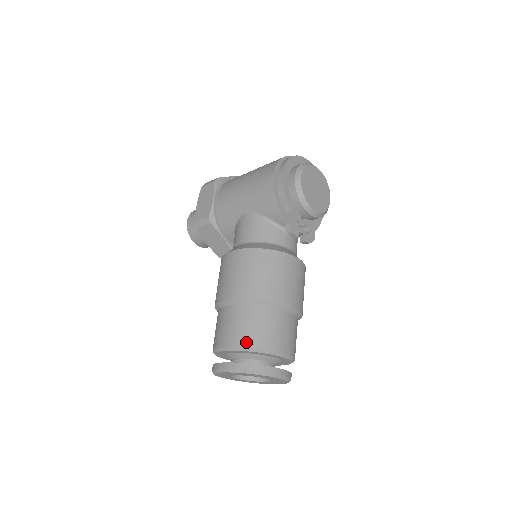
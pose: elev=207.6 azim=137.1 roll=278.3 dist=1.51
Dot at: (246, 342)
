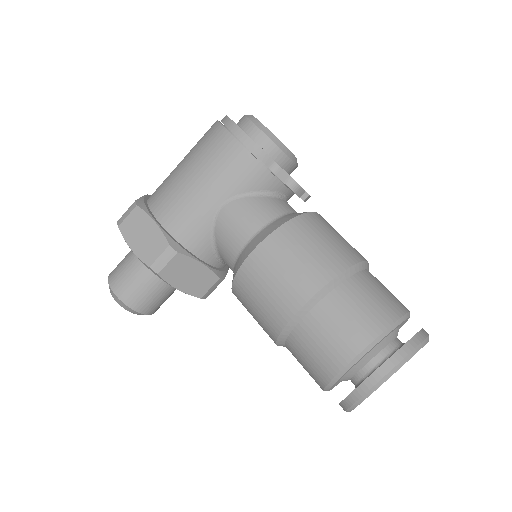
Dot at: (378, 325)
